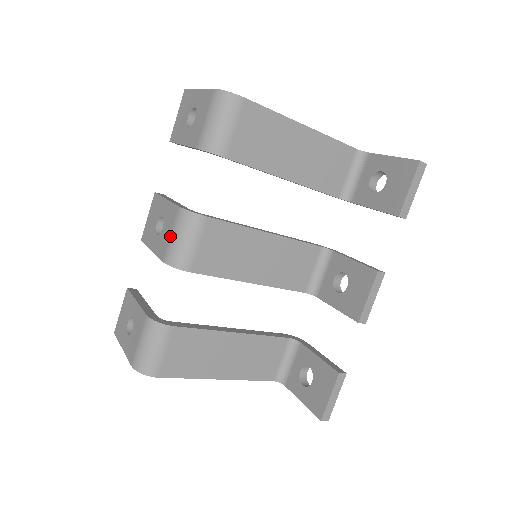
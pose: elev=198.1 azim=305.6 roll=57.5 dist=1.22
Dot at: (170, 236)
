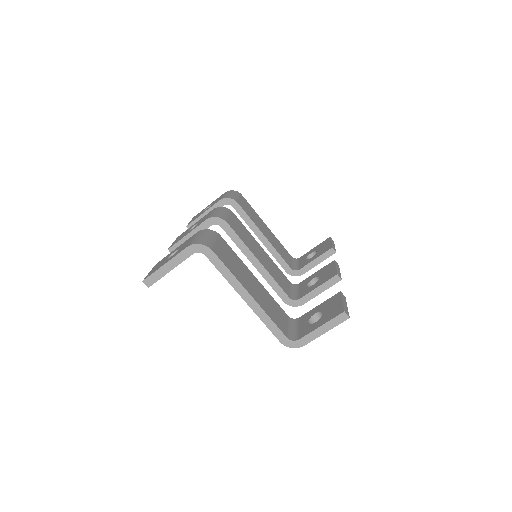
Dot at: (210, 214)
